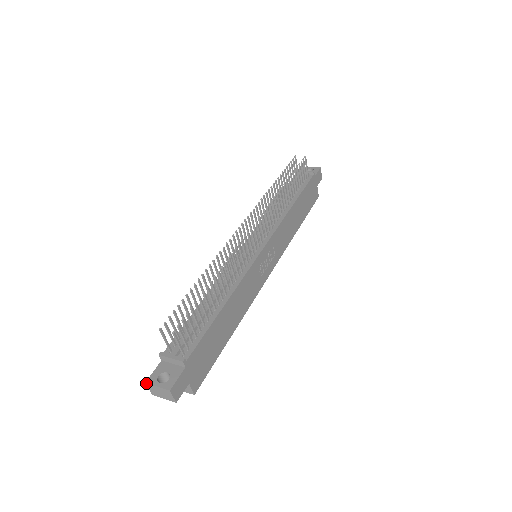
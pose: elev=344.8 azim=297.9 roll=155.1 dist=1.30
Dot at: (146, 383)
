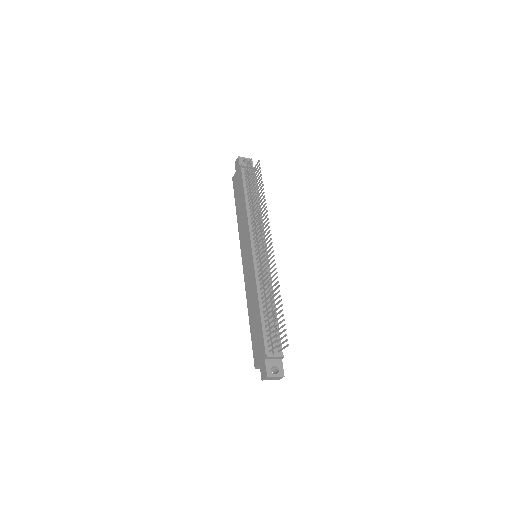
Dot at: (267, 377)
